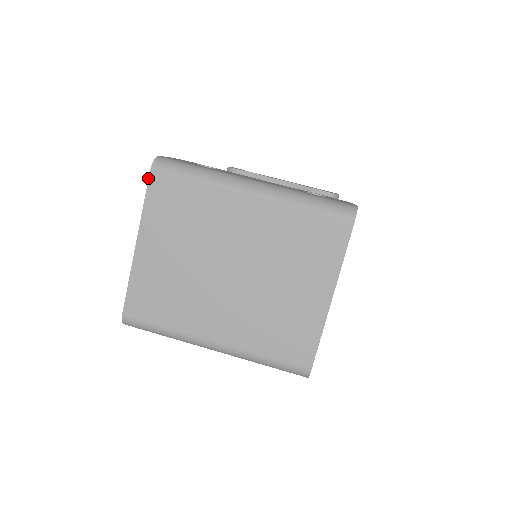
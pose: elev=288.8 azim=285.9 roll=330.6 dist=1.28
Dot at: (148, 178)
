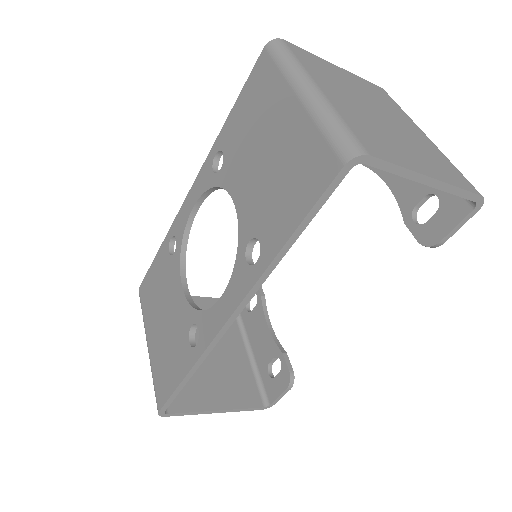
Dot at: (378, 86)
